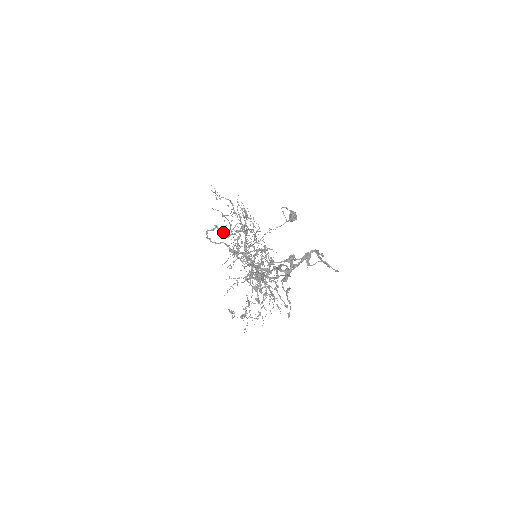
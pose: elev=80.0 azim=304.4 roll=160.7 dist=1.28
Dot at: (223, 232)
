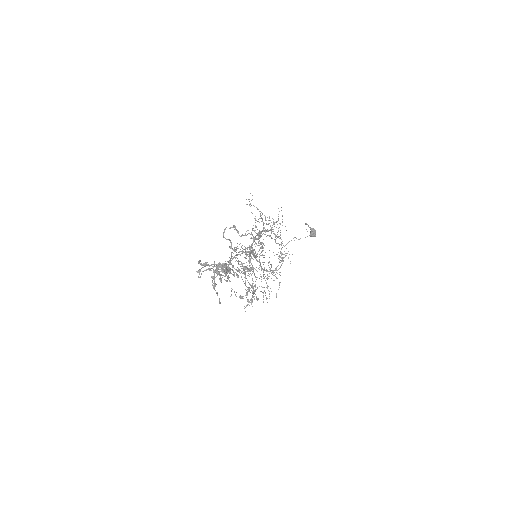
Dot at: (238, 232)
